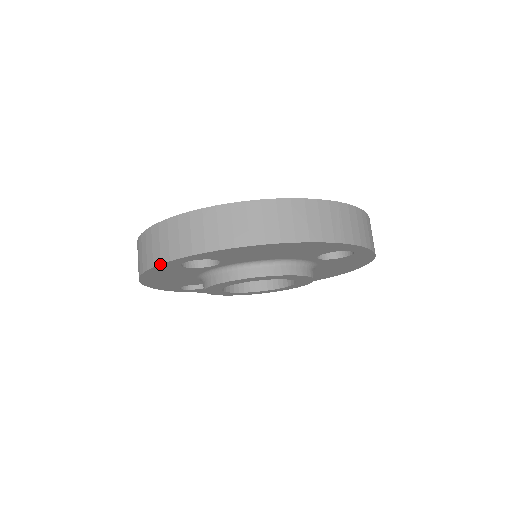
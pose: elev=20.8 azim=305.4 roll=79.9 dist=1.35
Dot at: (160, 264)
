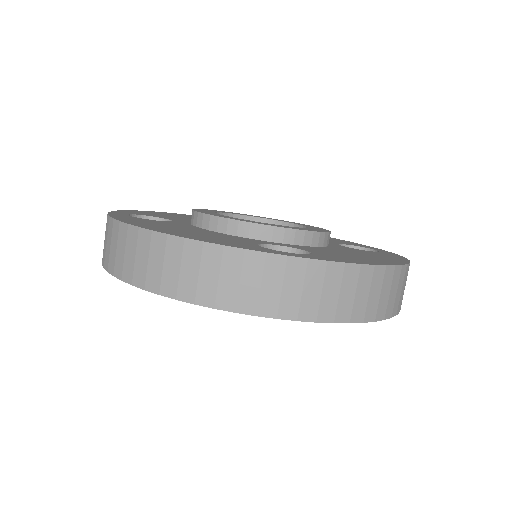
Dot at: (255, 315)
